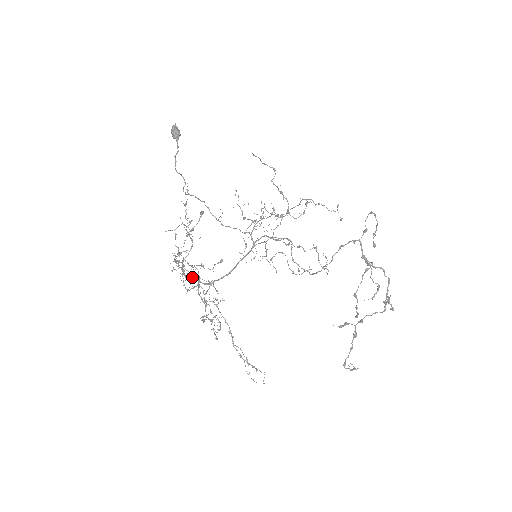
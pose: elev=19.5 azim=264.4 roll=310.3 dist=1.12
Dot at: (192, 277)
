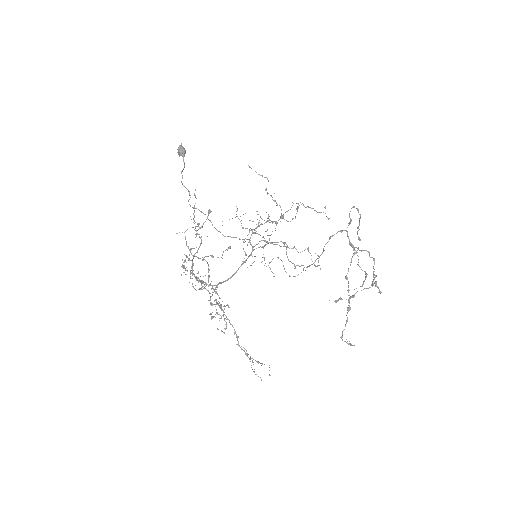
Dot at: occluded
